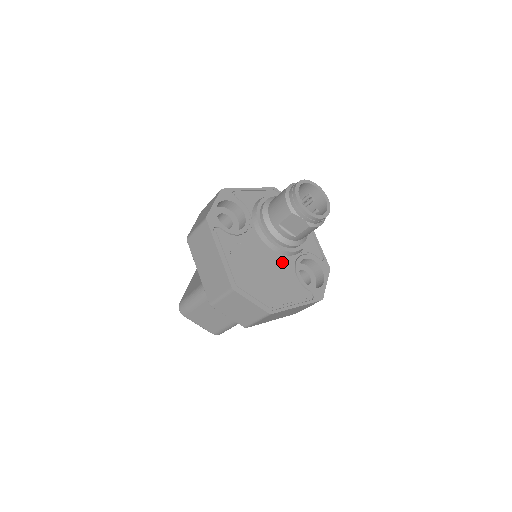
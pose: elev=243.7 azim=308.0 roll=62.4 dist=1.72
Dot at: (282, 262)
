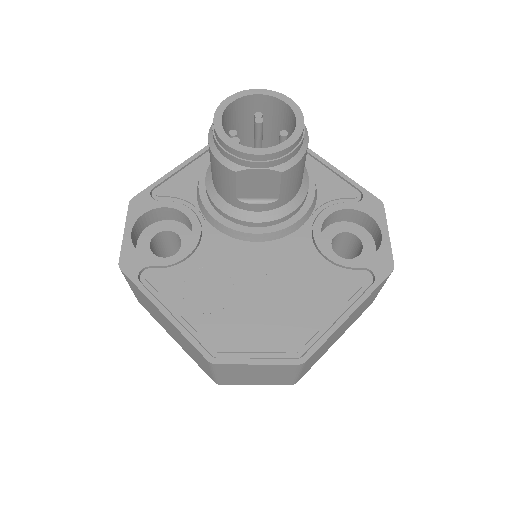
Dot at: (286, 251)
